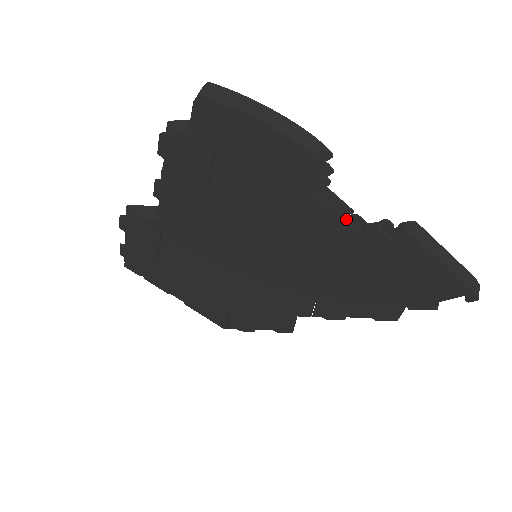
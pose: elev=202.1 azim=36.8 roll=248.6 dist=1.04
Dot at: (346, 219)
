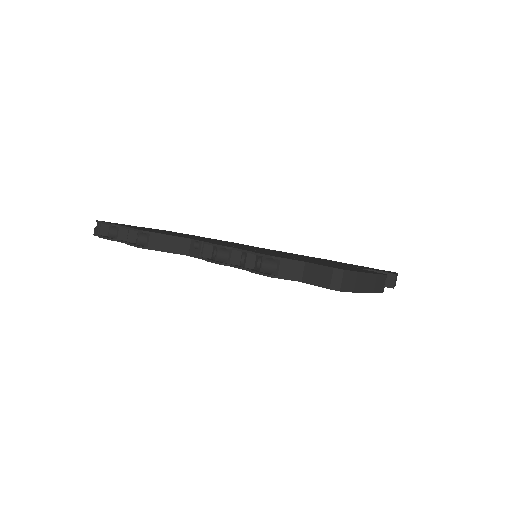
Dot at: occluded
